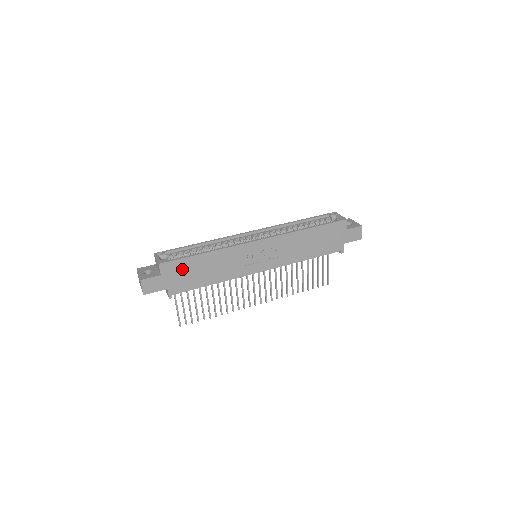
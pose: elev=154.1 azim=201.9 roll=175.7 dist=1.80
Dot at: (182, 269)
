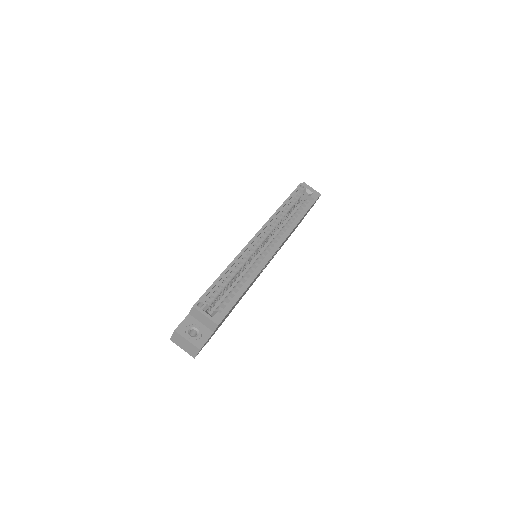
Dot at: occluded
